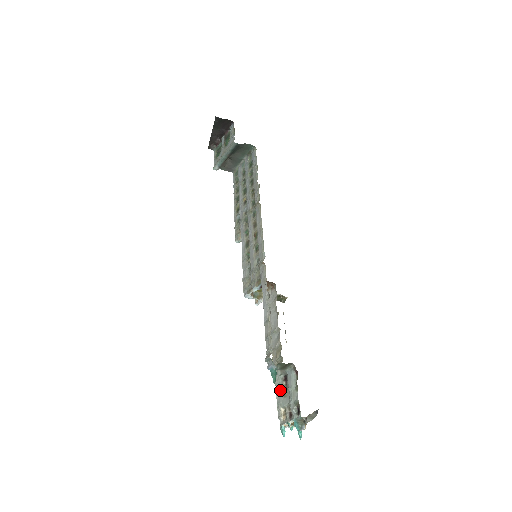
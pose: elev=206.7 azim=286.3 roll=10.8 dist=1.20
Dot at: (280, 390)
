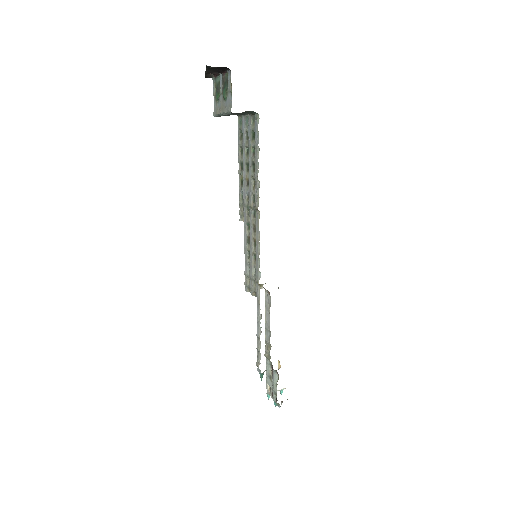
Dot at: (268, 373)
